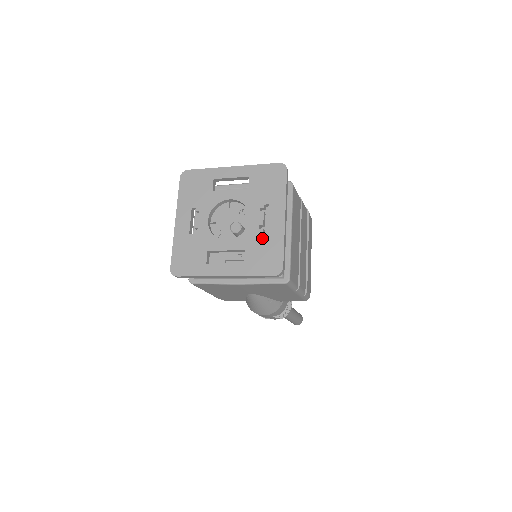
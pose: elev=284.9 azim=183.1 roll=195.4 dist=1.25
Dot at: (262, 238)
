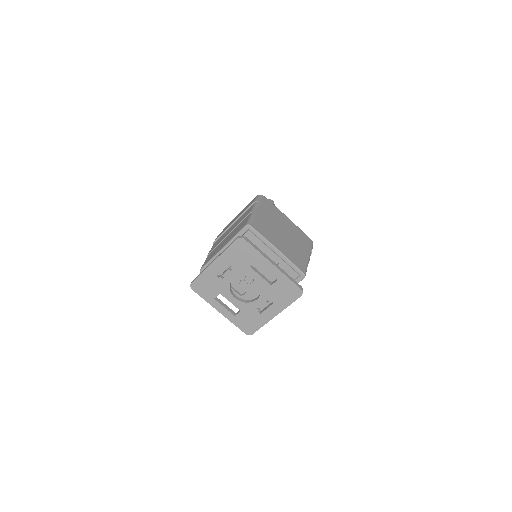
Dot at: (255, 314)
